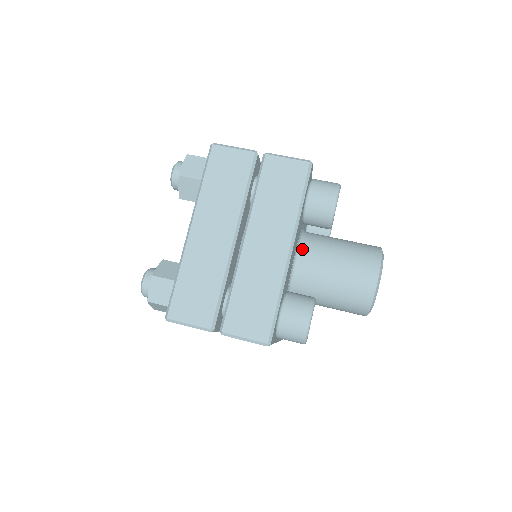
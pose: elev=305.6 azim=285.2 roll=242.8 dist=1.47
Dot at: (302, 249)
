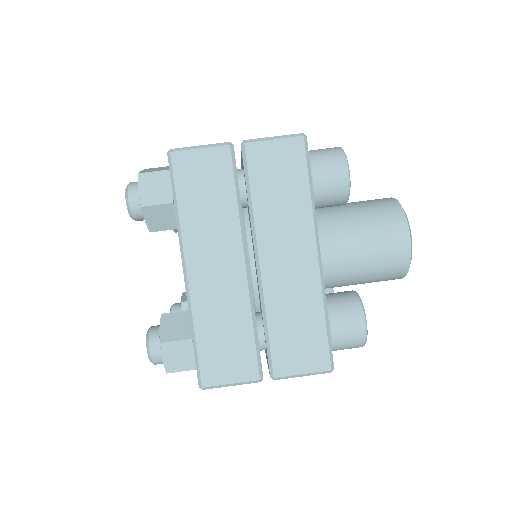
Dot at: occluded
